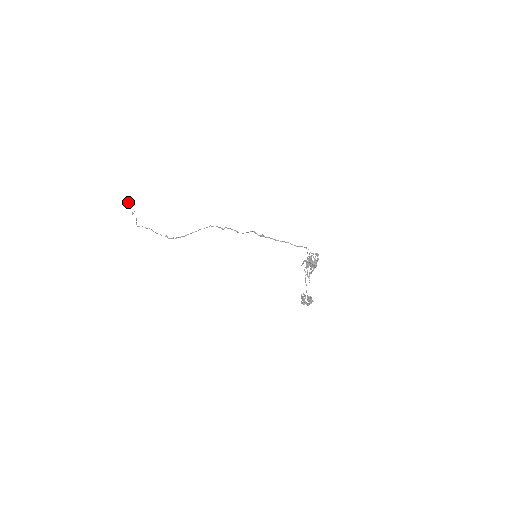
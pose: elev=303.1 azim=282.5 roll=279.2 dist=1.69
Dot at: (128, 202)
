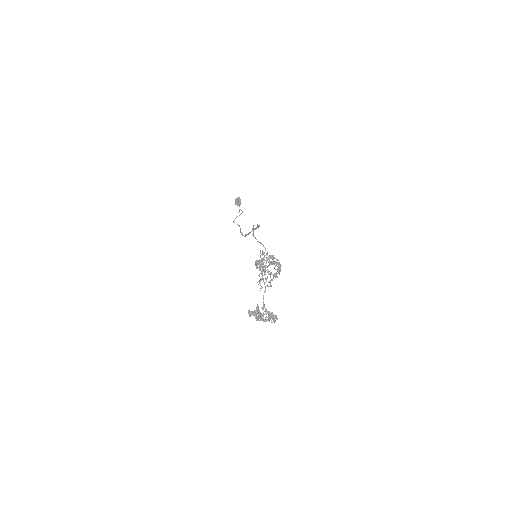
Dot at: (237, 200)
